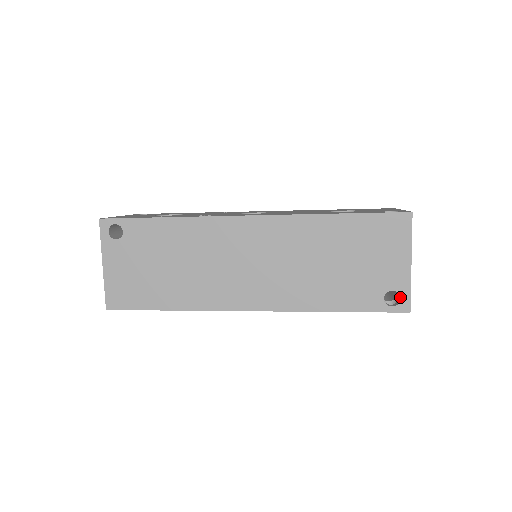
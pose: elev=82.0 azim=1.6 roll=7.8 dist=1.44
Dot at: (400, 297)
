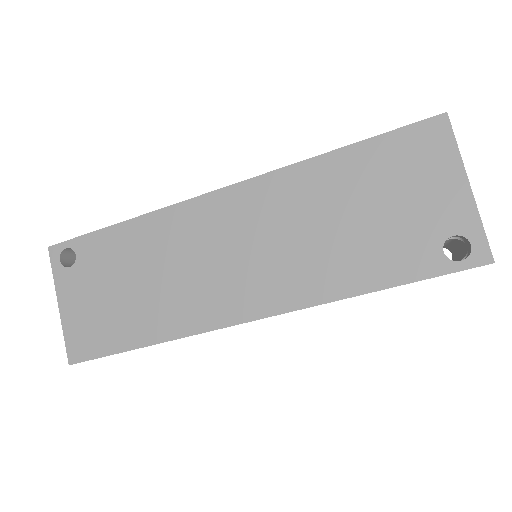
Dot at: (469, 242)
